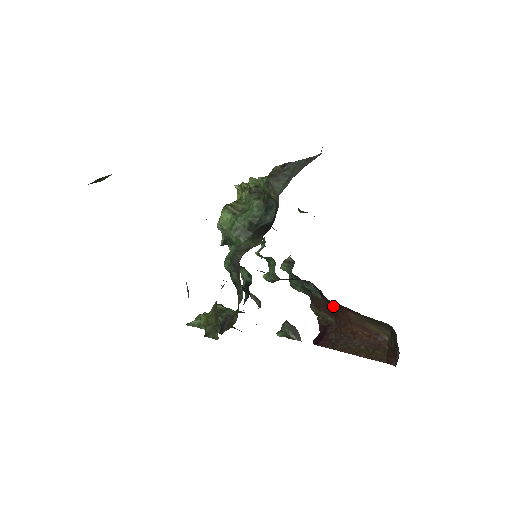
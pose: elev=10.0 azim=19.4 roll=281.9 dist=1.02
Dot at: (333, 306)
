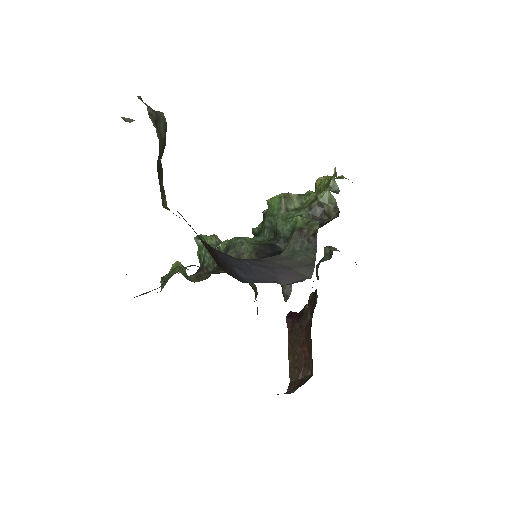
Dot at: occluded
